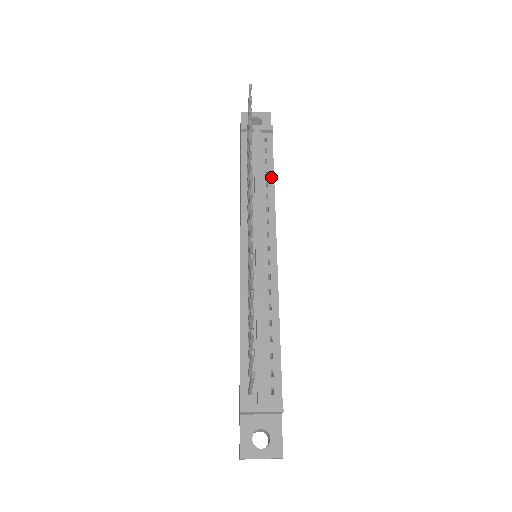
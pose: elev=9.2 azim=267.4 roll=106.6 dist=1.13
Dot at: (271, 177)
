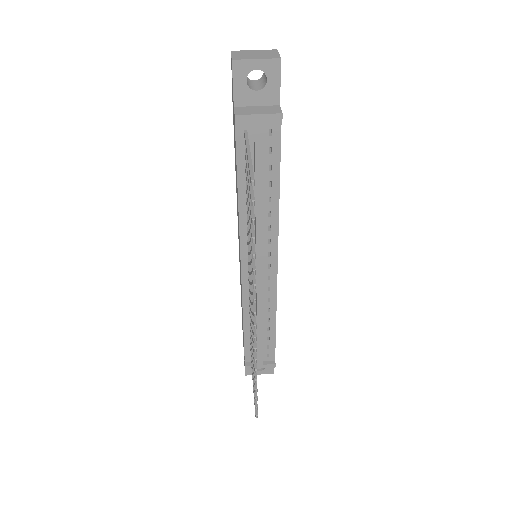
Dot at: (276, 189)
